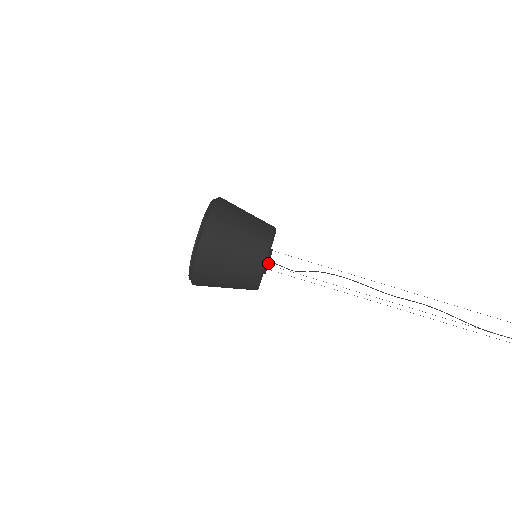
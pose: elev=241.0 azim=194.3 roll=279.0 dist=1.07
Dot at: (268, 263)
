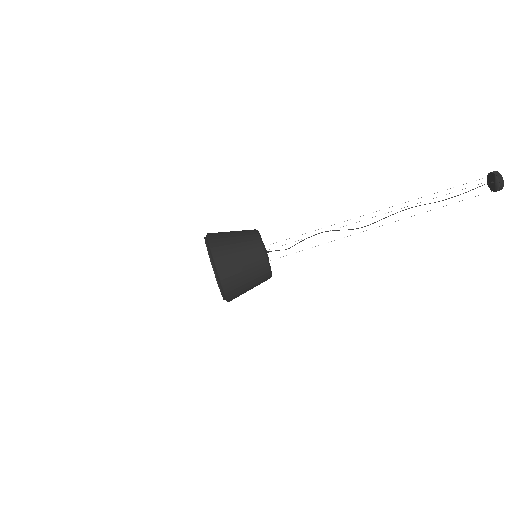
Dot at: occluded
